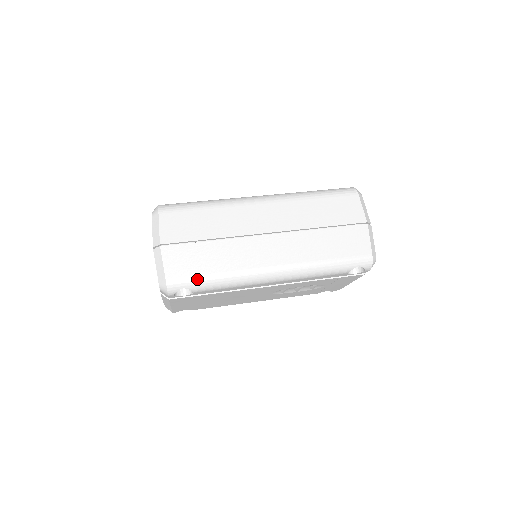
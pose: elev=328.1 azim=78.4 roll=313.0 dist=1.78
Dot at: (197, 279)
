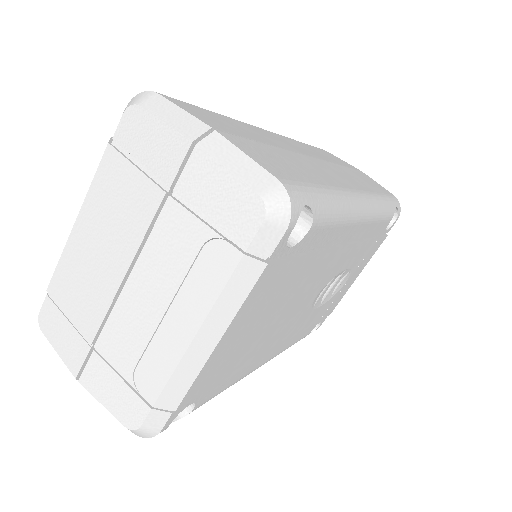
Dot at: (312, 189)
